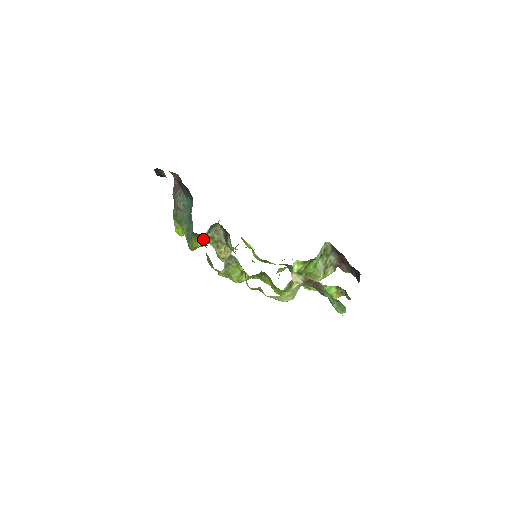
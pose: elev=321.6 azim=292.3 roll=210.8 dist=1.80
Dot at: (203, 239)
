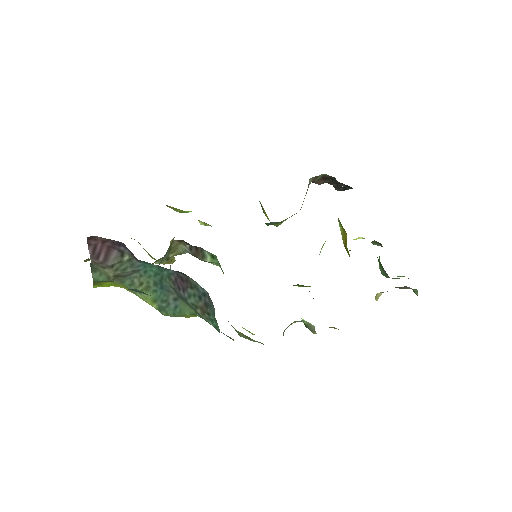
Dot at: occluded
